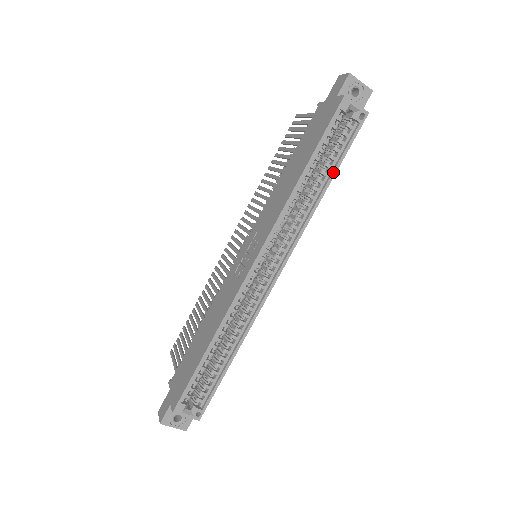
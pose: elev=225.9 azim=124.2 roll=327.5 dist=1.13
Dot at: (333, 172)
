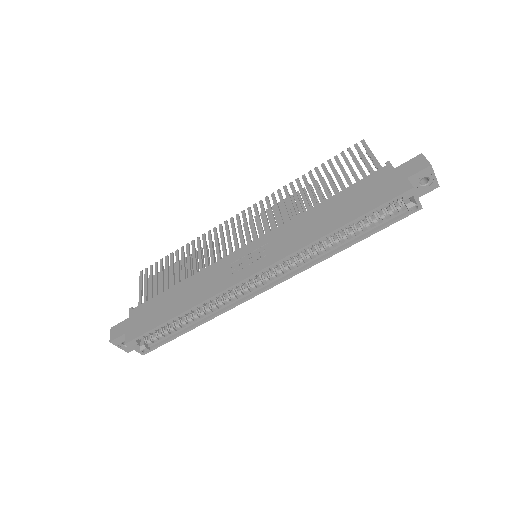
Dot at: (361, 238)
